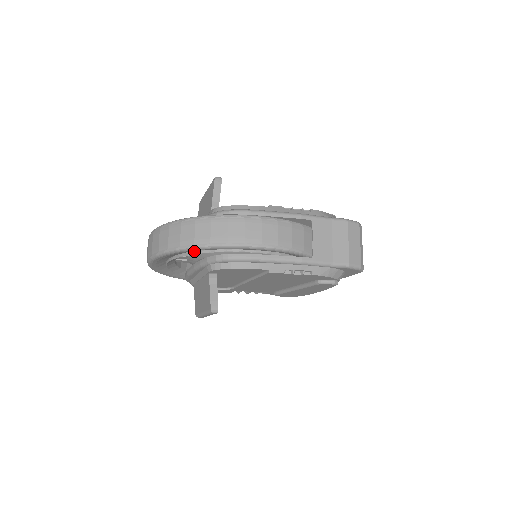
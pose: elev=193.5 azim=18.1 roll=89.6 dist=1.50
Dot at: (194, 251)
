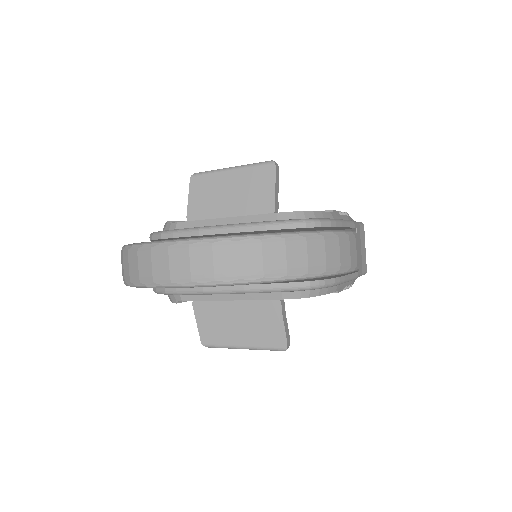
Dot at: occluded
